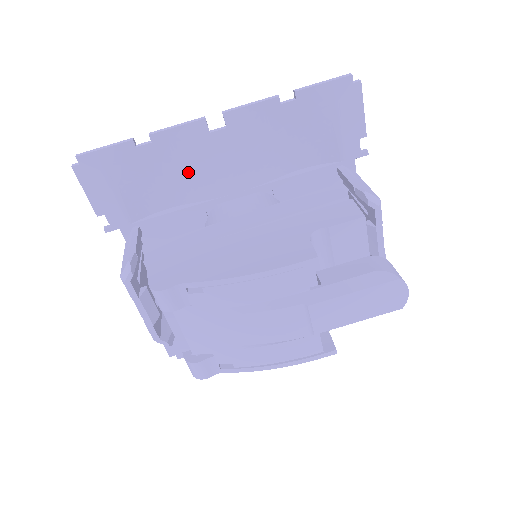
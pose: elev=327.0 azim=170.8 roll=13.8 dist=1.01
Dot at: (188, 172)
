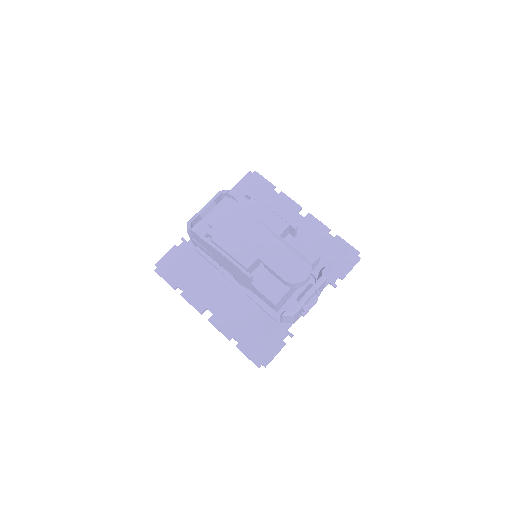
Dot at: occluded
